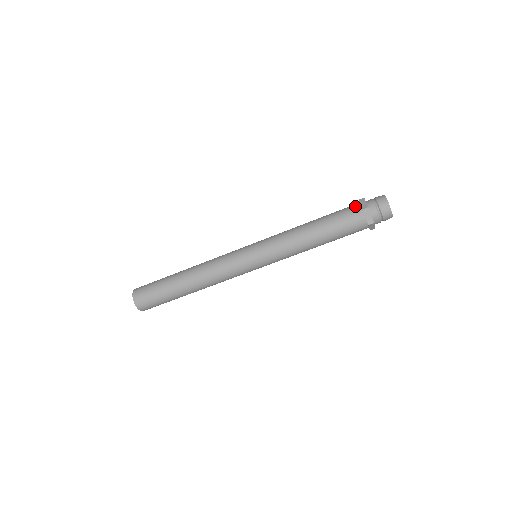
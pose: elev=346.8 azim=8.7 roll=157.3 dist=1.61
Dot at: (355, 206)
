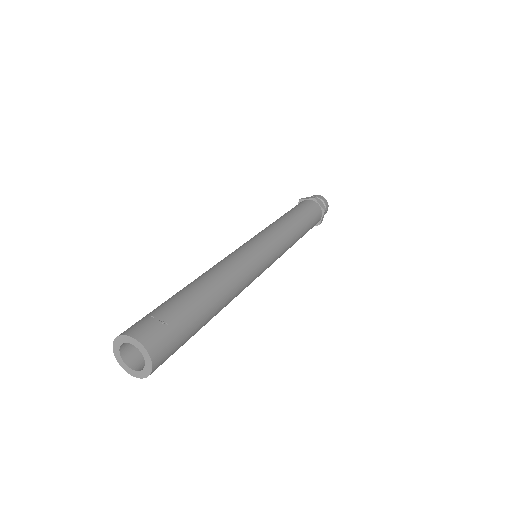
Dot at: (304, 201)
